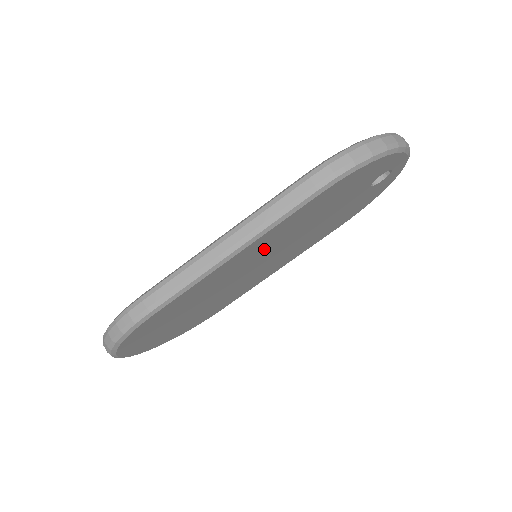
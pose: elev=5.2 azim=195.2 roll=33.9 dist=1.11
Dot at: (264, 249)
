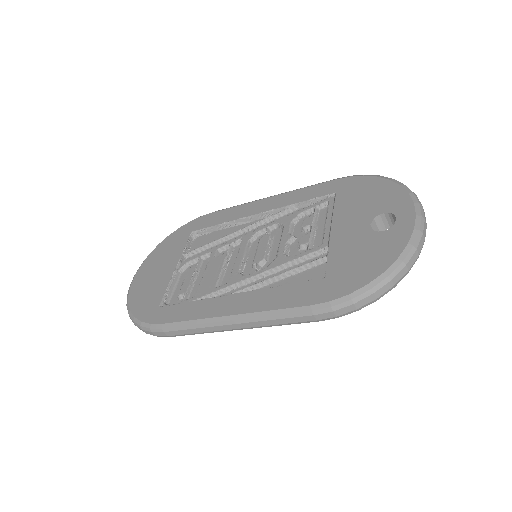
Dot at: occluded
